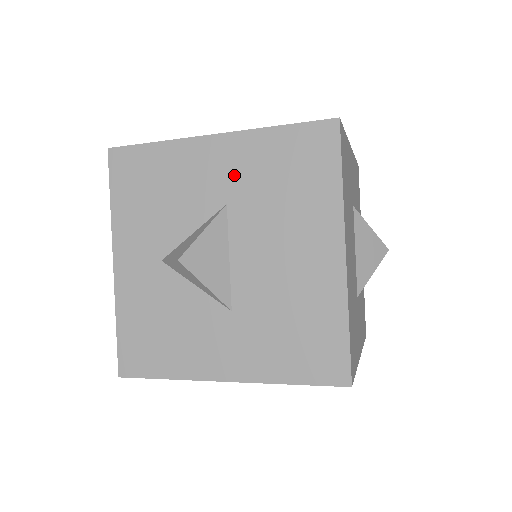
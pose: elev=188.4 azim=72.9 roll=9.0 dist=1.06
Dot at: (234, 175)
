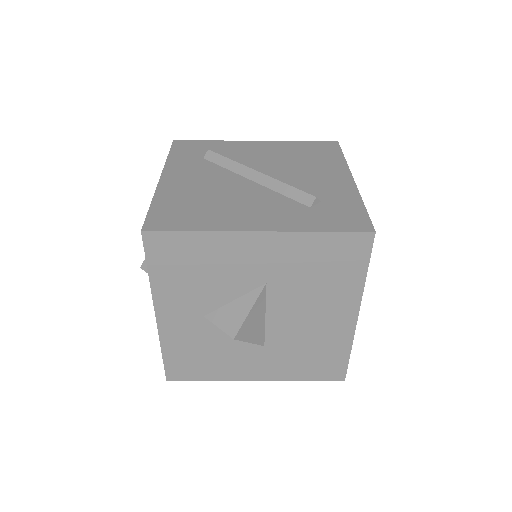
Dot at: (275, 264)
